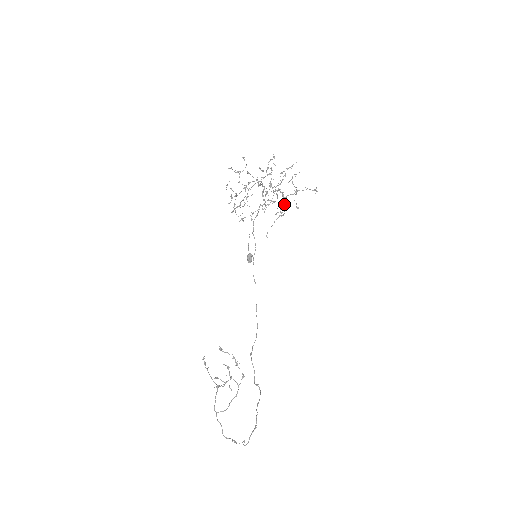
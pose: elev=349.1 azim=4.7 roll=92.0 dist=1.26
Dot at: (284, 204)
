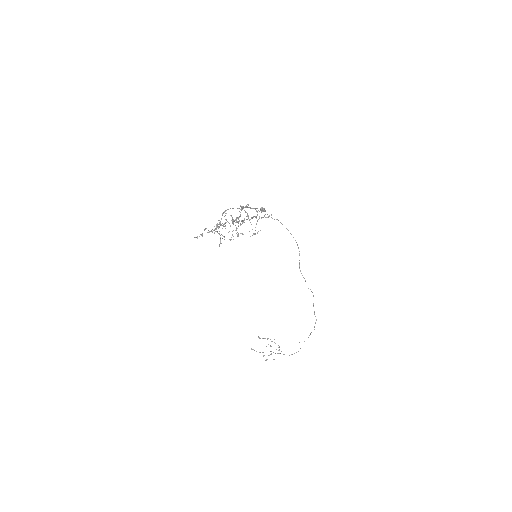
Dot at: occluded
